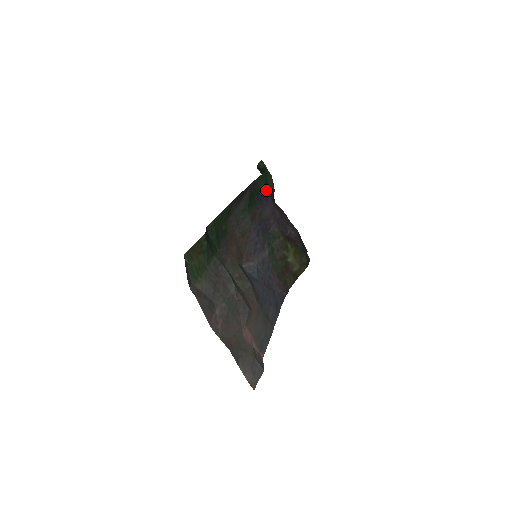
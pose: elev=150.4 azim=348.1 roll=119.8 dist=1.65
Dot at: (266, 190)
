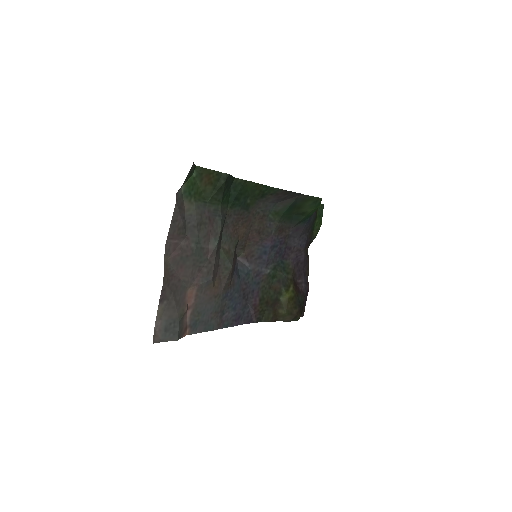
Dot at: (308, 224)
